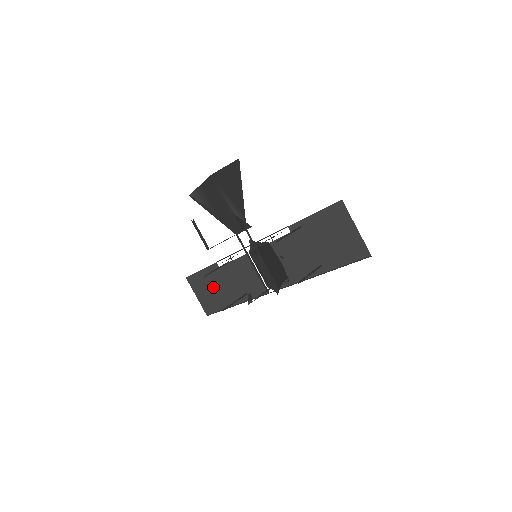
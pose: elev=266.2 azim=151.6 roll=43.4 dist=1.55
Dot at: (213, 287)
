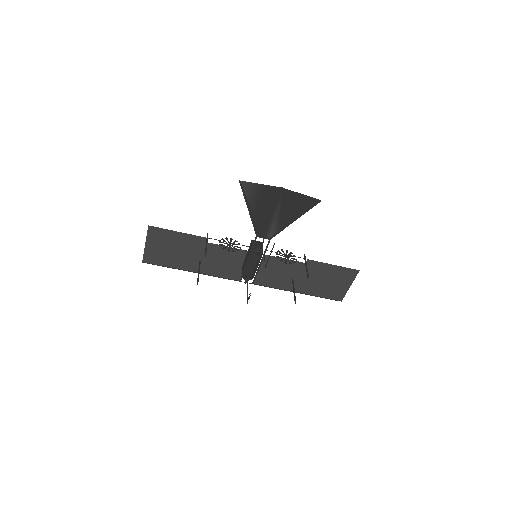
Dot at: (180, 250)
